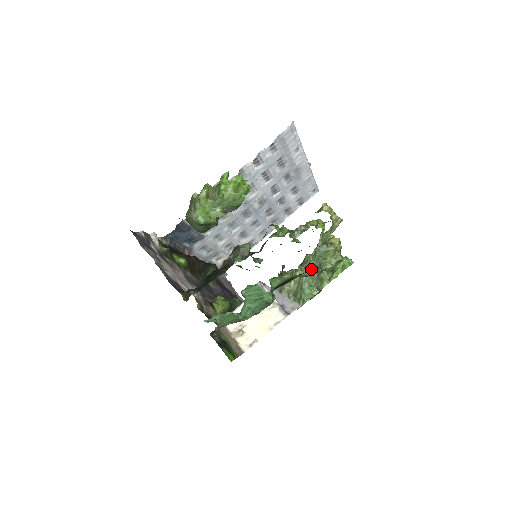
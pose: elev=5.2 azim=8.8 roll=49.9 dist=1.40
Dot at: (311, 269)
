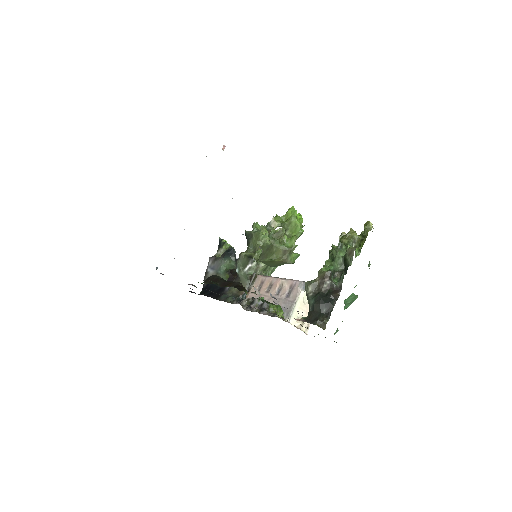
Dot at: occluded
